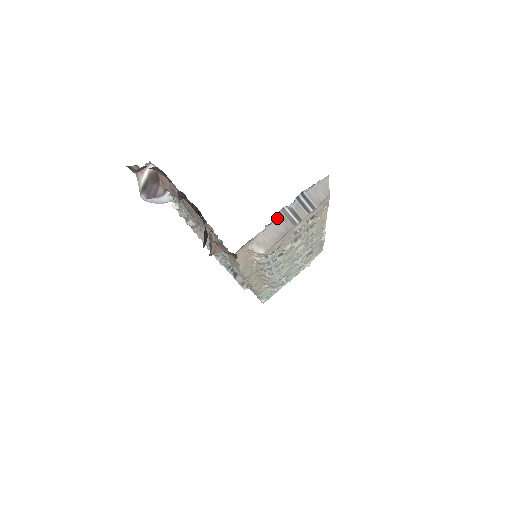
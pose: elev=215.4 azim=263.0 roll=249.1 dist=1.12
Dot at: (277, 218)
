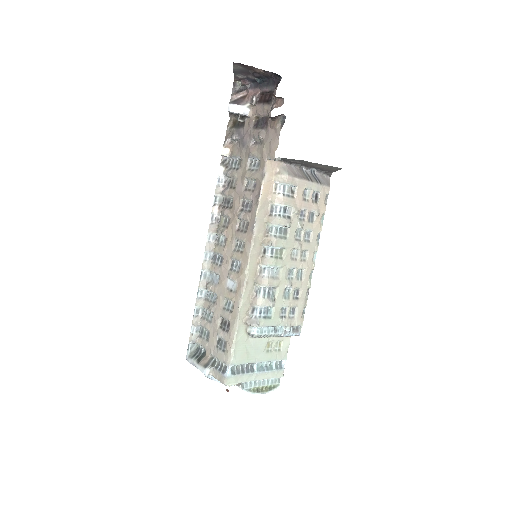
Dot at: (298, 169)
